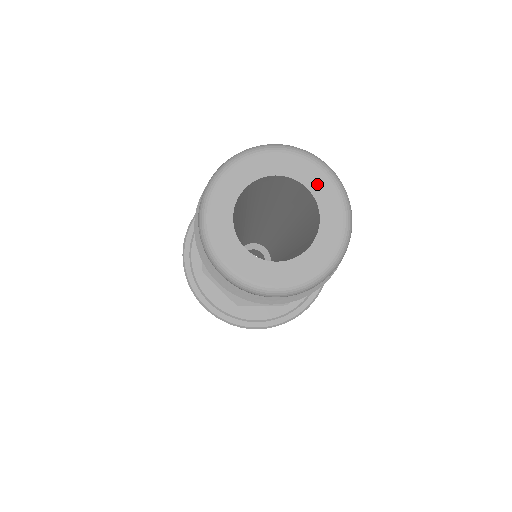
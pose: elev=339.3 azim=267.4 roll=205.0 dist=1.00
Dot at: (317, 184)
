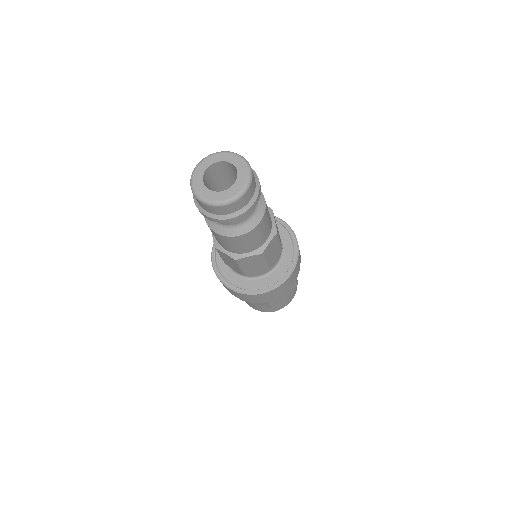
Dot at: (242, 172)
